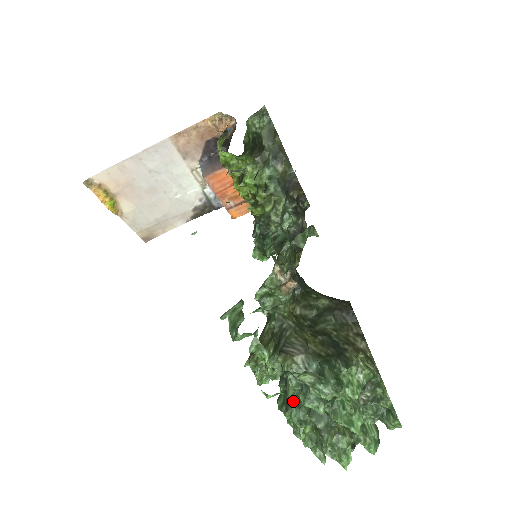
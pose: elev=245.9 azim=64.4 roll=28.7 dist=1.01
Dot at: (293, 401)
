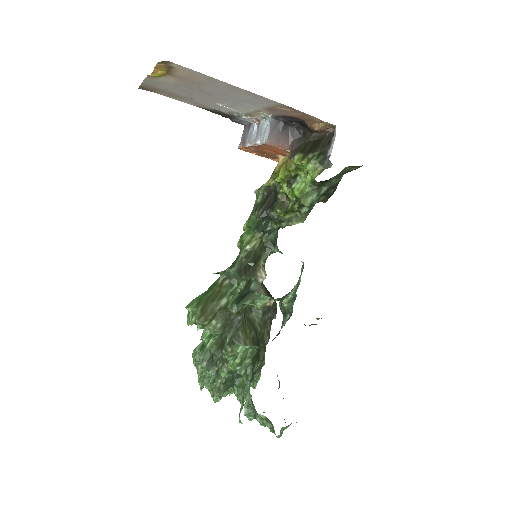
Dot at: (217, 370)
